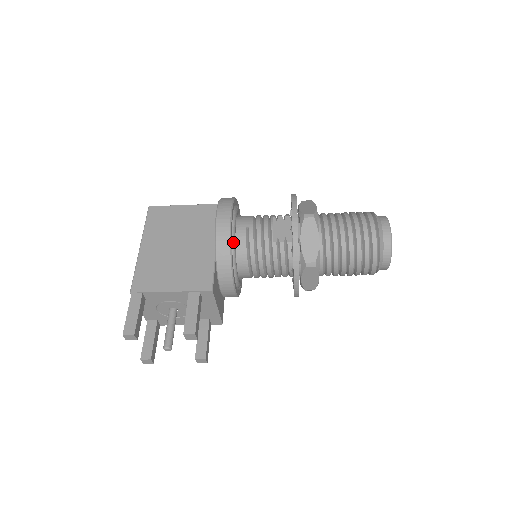
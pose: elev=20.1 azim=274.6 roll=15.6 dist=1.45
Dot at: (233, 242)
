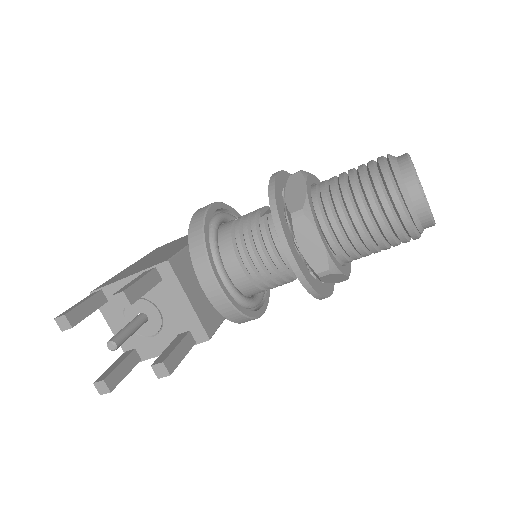
Dot at: (213, 227)
